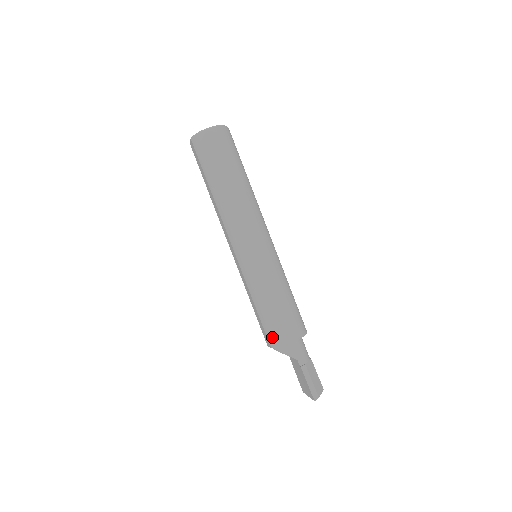
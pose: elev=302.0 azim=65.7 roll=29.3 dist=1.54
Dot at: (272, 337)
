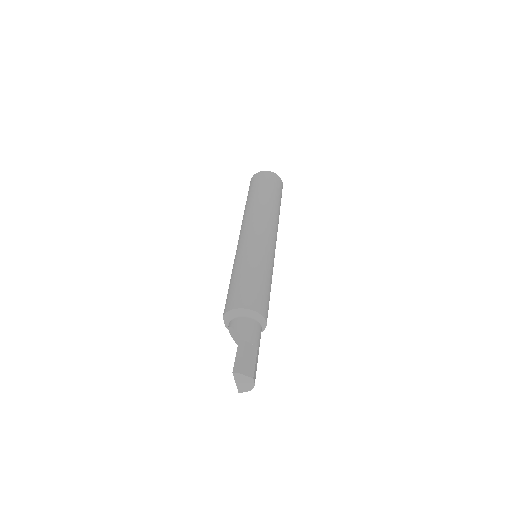
Dot at: (227, 304)
